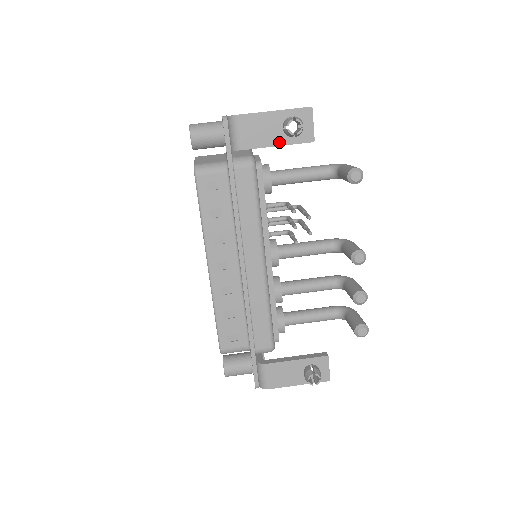
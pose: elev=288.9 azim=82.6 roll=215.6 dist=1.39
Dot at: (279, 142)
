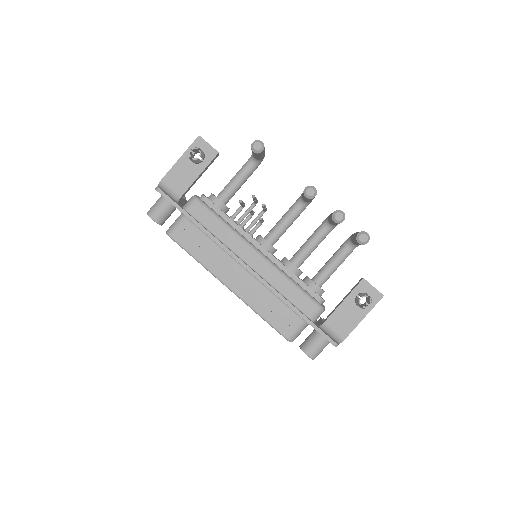
Dot at: (198, 172)
